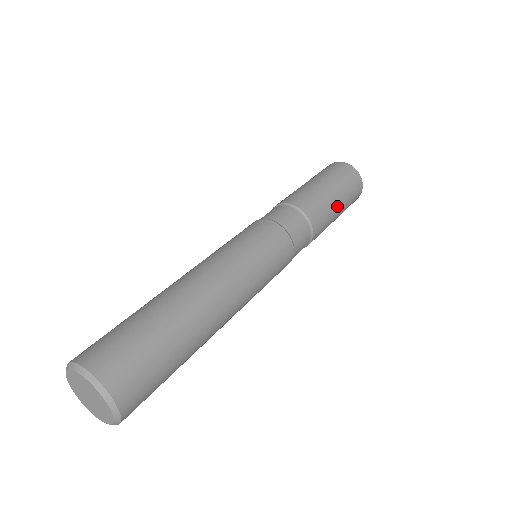
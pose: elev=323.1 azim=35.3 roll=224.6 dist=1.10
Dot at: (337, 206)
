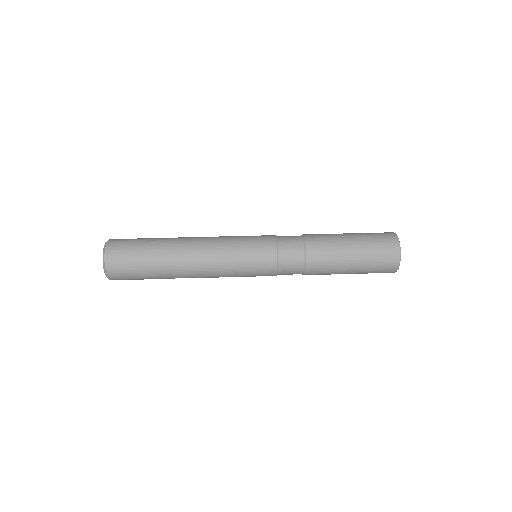
Dot at: (348, 243)
